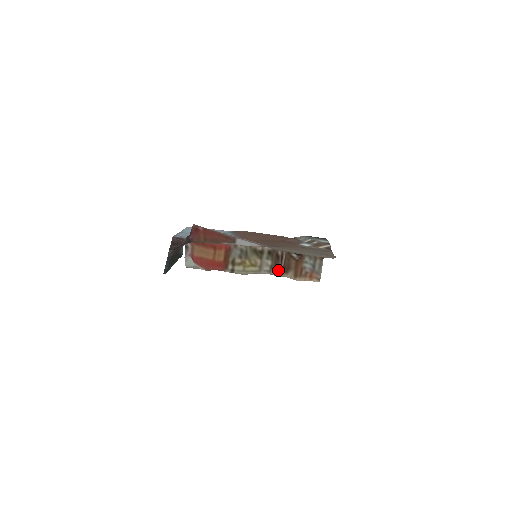
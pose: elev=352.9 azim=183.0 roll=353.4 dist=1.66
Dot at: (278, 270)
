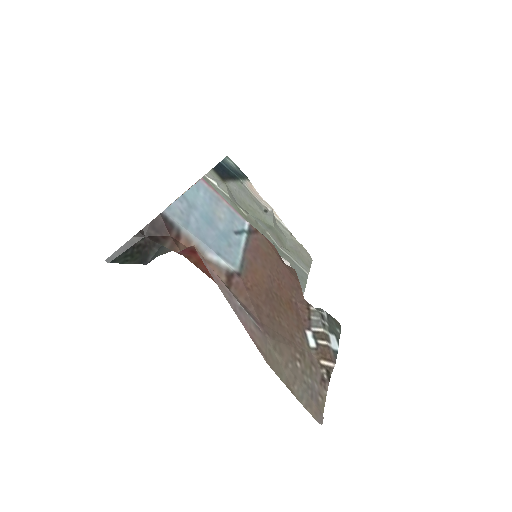
Dot at: occluded
